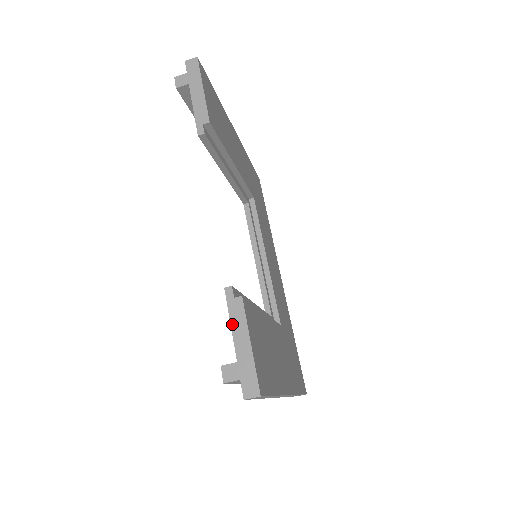
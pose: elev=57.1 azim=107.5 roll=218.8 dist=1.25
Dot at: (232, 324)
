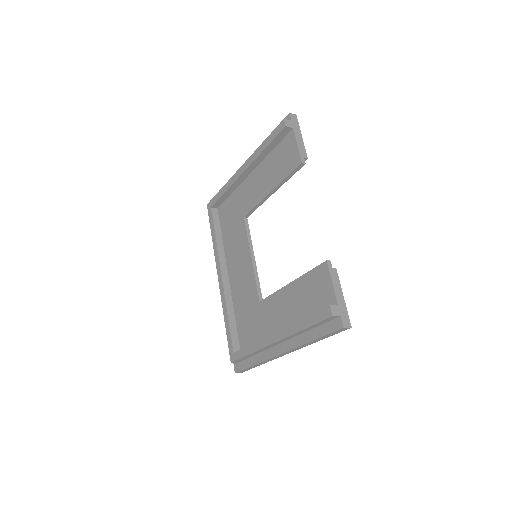
Dot at: (333, 283)
